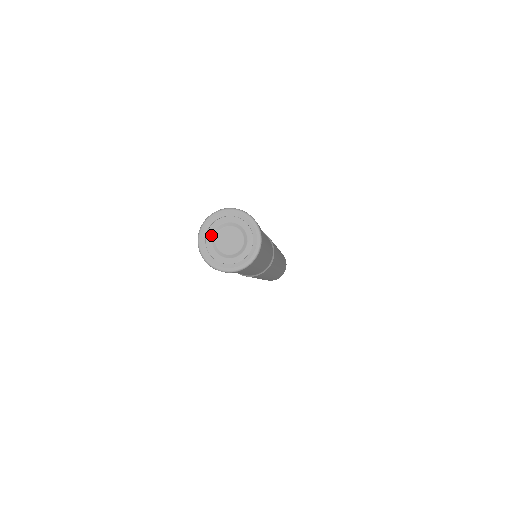
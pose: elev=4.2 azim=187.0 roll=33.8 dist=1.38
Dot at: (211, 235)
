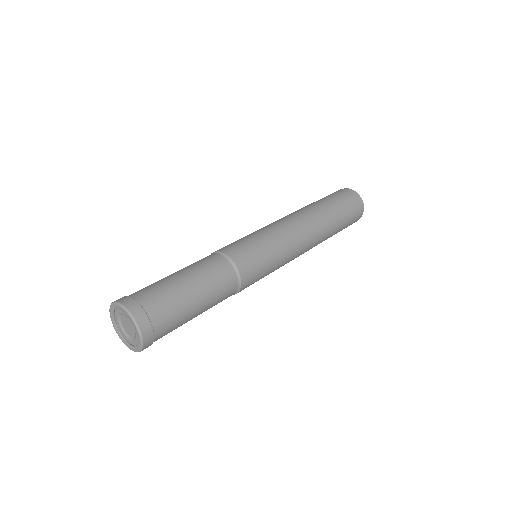
Dot at: (117, 320)
